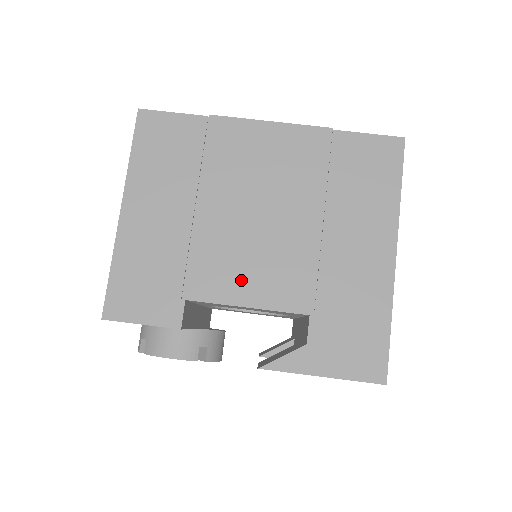
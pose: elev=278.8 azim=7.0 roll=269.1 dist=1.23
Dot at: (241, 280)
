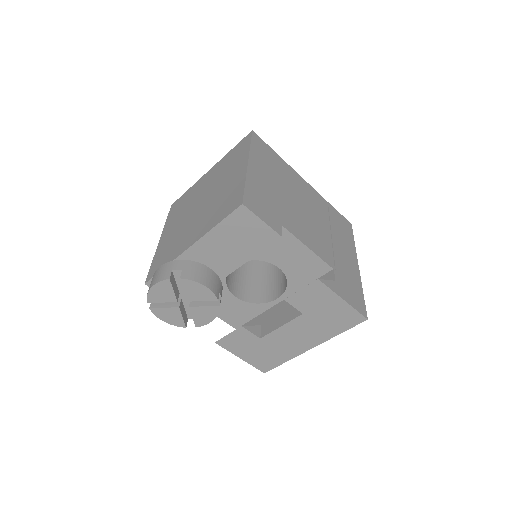
Dot at: (304, 234)
